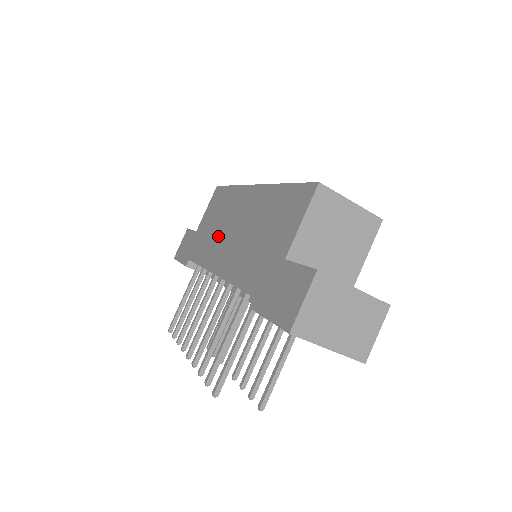
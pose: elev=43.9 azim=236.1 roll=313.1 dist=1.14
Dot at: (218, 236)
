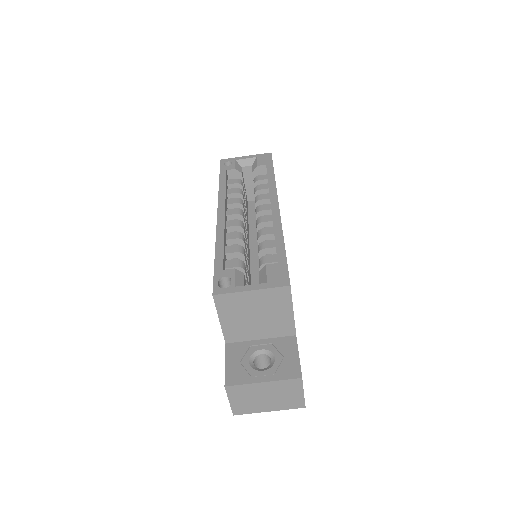
Dot at: occluded
